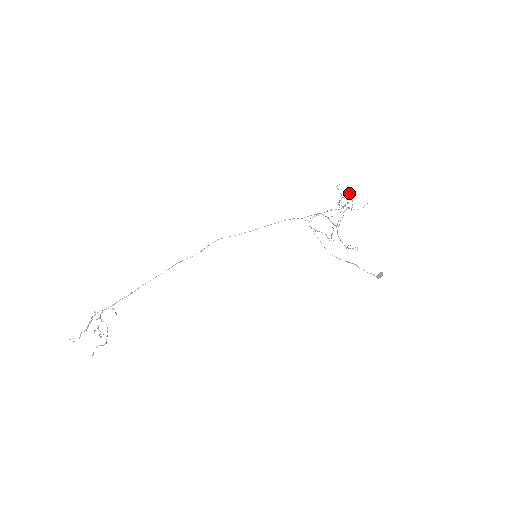
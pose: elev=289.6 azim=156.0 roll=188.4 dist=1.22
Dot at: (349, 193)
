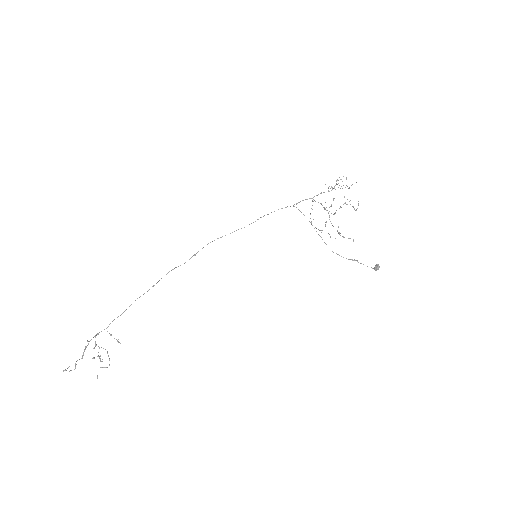
Dot at: occluded
